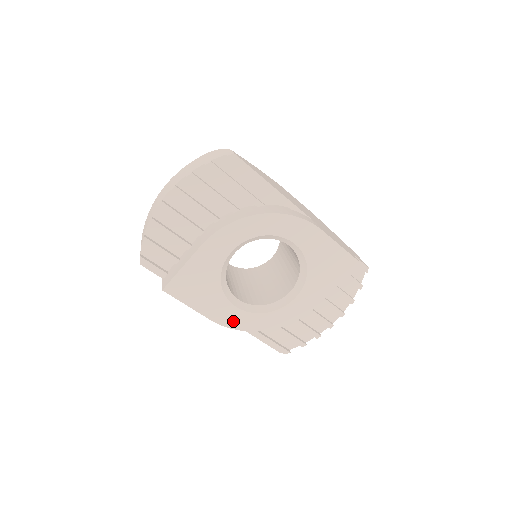
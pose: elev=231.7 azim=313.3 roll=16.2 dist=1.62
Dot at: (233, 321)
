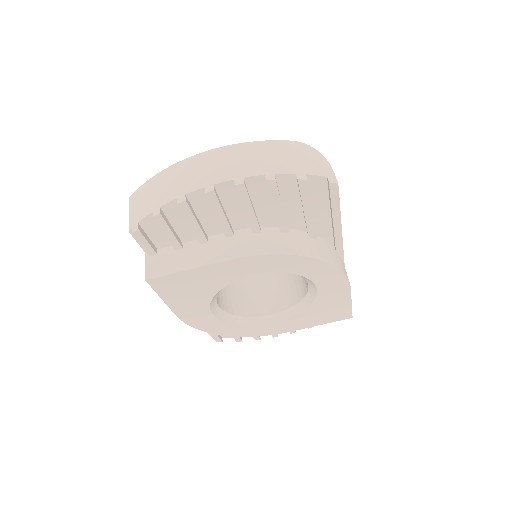
Dot at: (198, 322)
